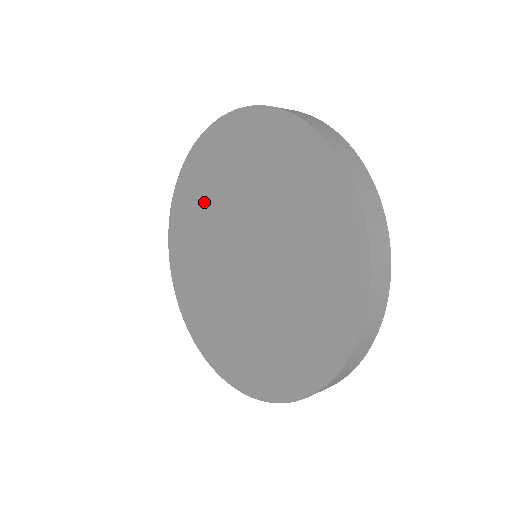
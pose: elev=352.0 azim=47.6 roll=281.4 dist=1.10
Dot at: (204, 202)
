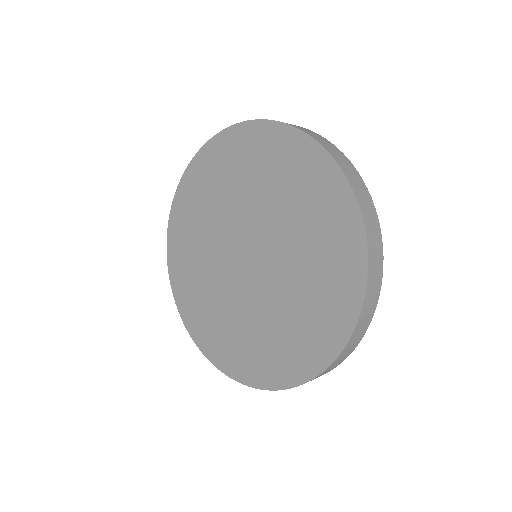
Dot at: (216, 192)
